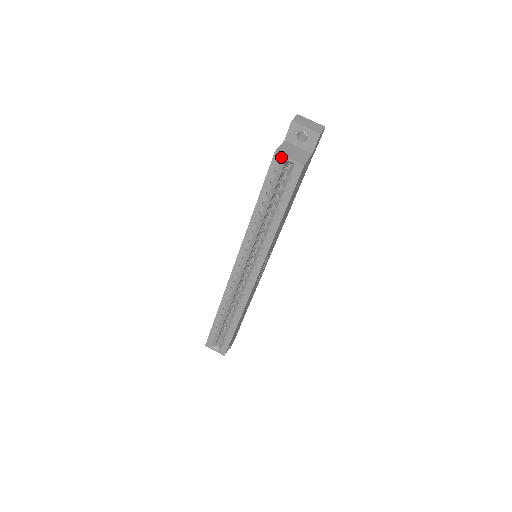
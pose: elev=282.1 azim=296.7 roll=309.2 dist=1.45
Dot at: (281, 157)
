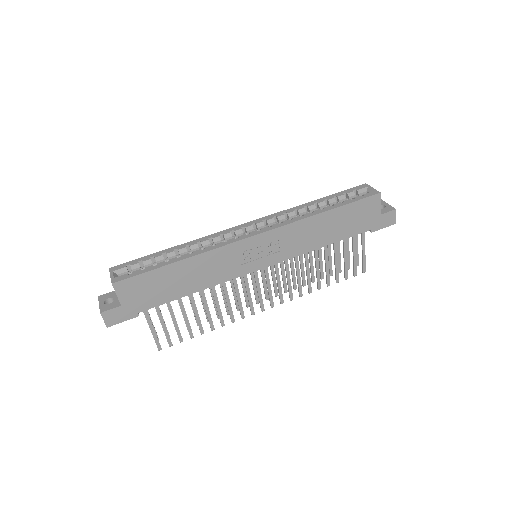
Dot at: (367, 186)
